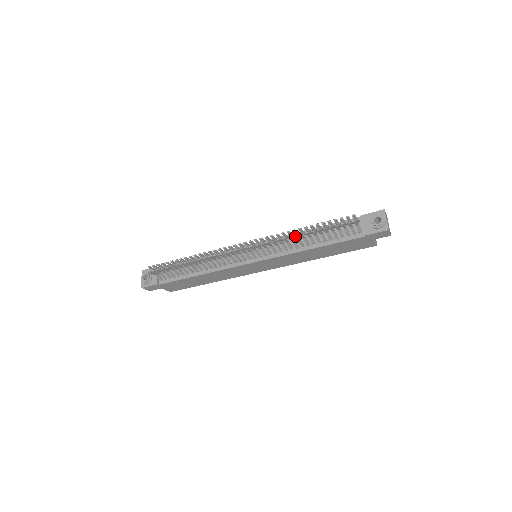
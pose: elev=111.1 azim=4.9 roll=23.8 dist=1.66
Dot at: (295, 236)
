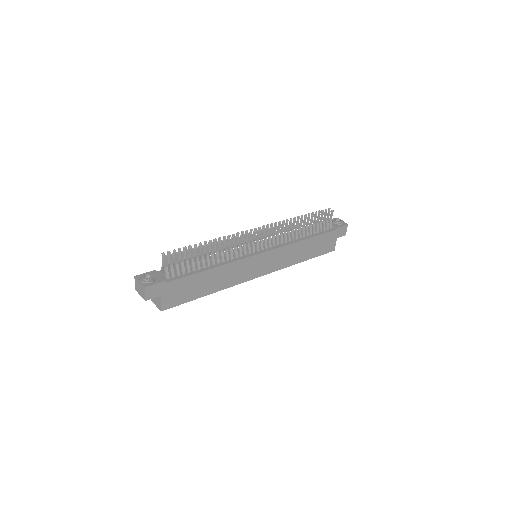
Dot at: (298, 220)
